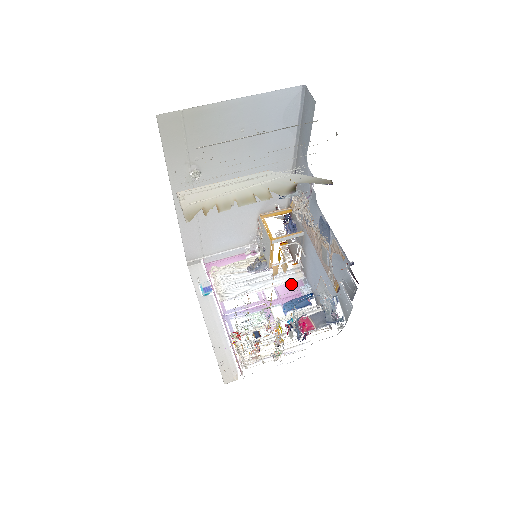
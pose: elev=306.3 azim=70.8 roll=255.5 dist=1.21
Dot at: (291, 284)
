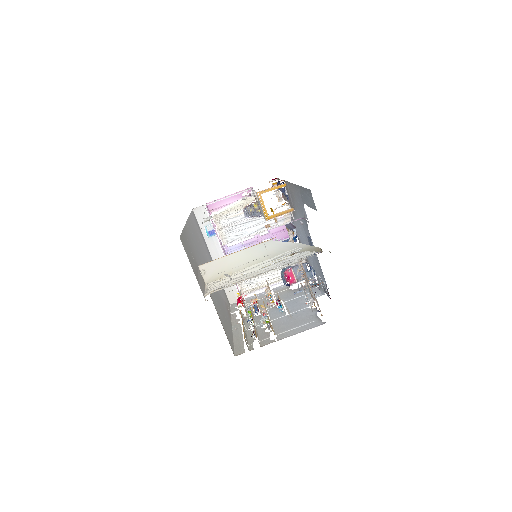
Dot at: occluded
